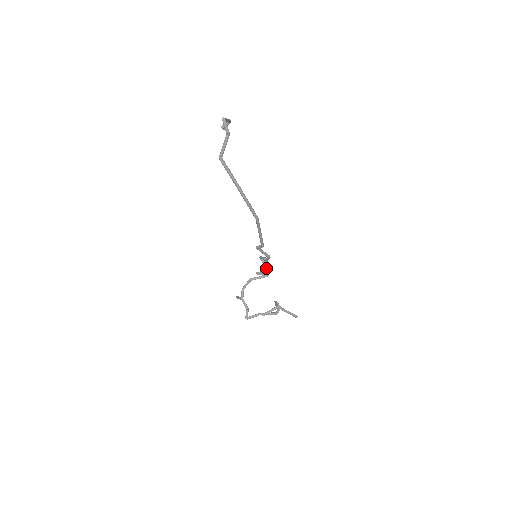
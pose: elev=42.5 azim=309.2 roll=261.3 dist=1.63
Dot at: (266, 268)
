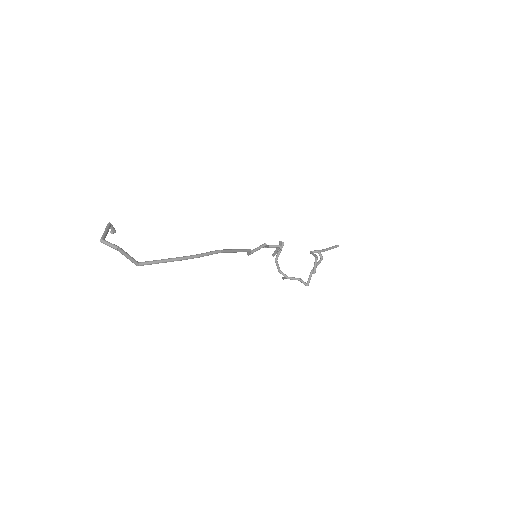
Dot at: occluded
